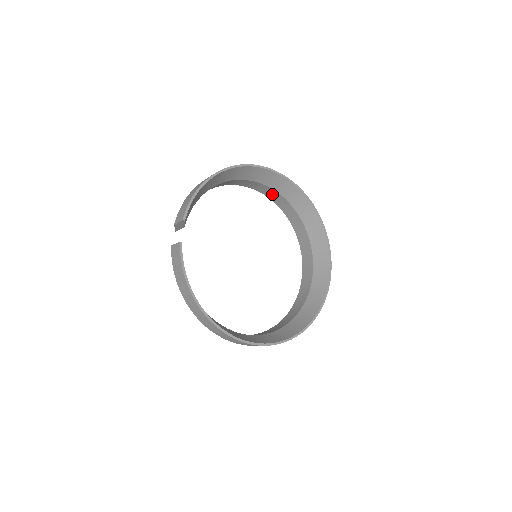
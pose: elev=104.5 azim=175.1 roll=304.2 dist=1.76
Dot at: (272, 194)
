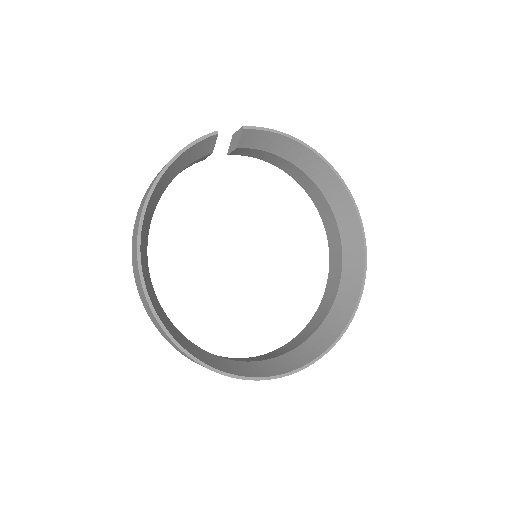
Dot at: (336, 254)
